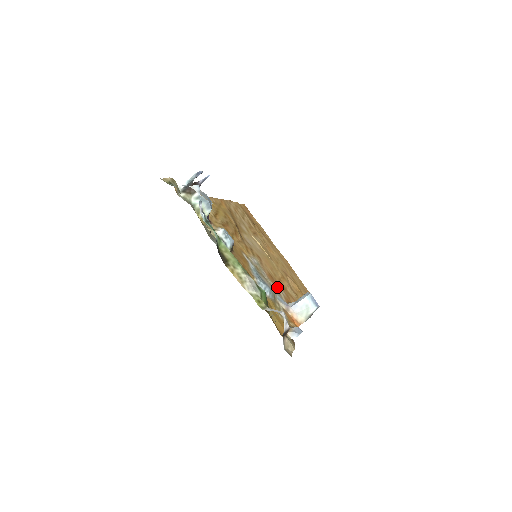
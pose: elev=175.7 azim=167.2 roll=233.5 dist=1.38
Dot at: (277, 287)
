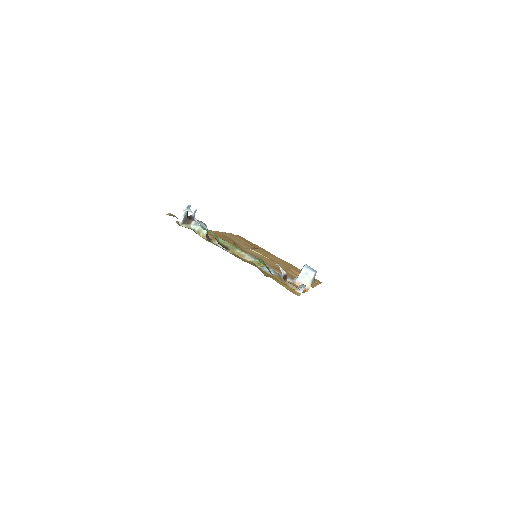
Dot at: (281, 272)
